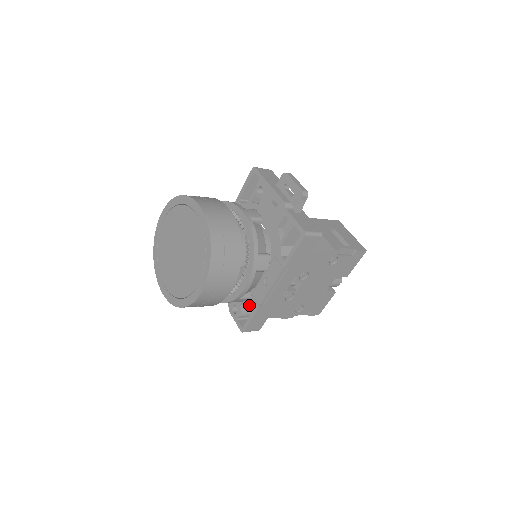
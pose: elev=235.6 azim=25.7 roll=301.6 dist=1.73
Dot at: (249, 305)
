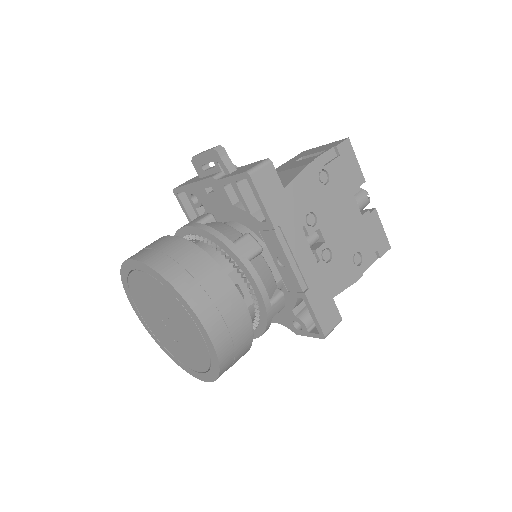
Dot at: (305, 307)
